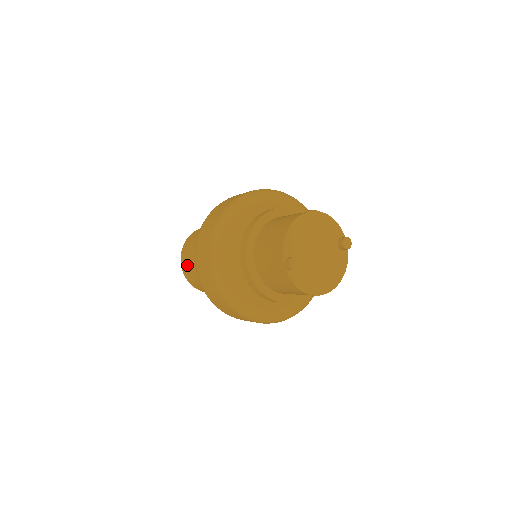
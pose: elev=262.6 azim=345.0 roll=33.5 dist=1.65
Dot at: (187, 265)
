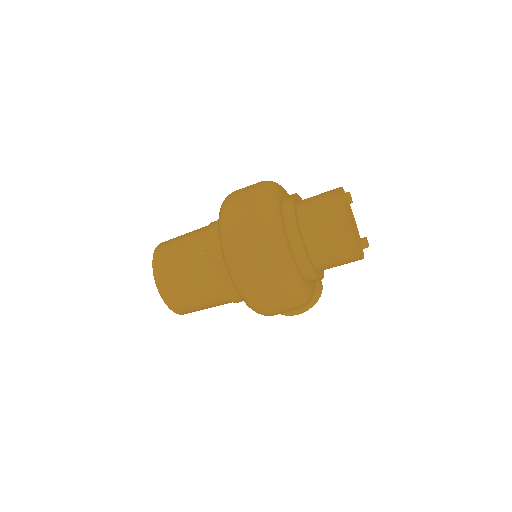
Dot at: (170, 244)
